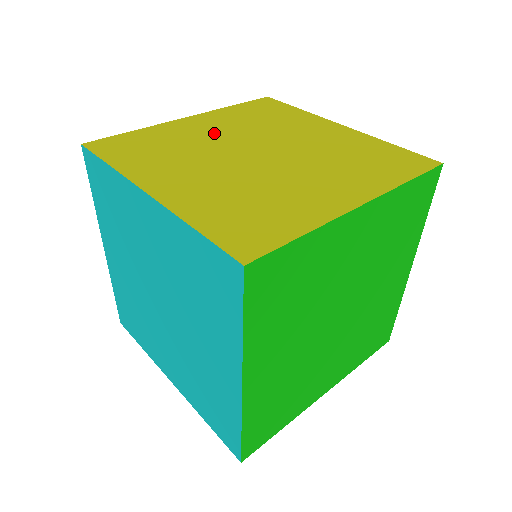
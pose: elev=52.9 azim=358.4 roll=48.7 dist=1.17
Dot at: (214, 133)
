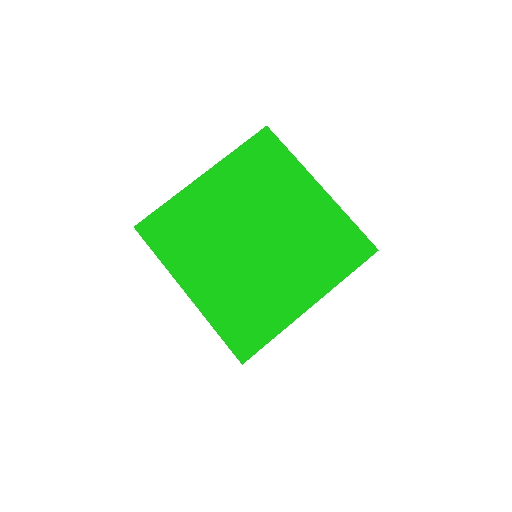
Dot at: occluded
